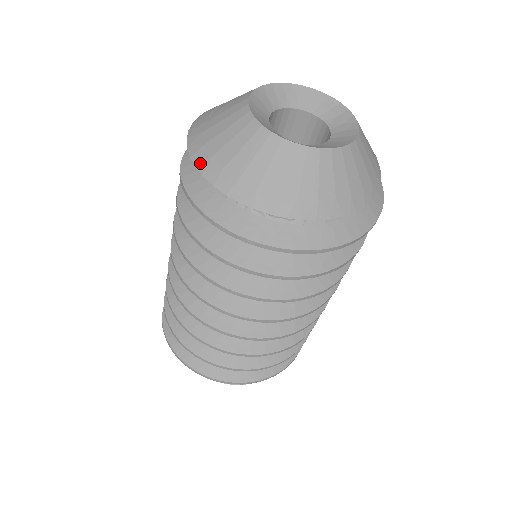
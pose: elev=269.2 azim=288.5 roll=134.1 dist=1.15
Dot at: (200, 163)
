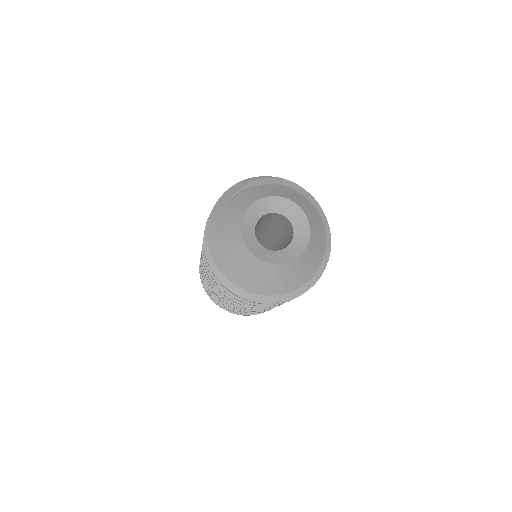
Dot at: (210, 240)
